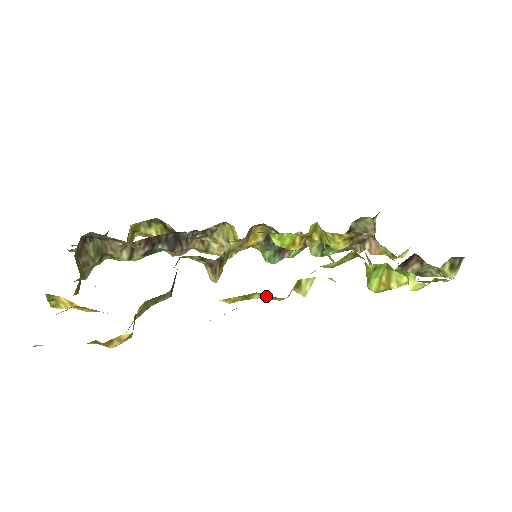
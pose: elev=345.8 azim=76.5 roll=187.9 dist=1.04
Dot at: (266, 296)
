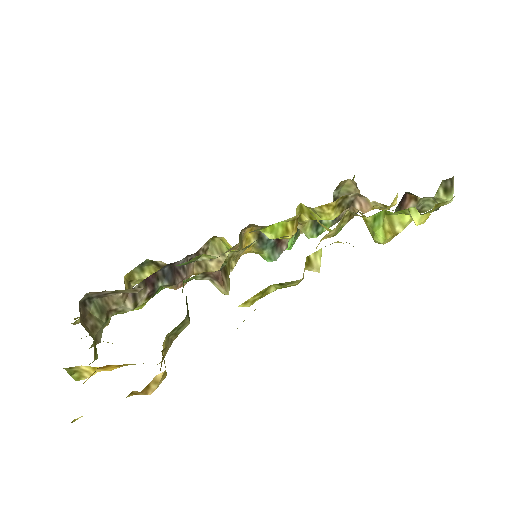
Dot at: (282, 285)
